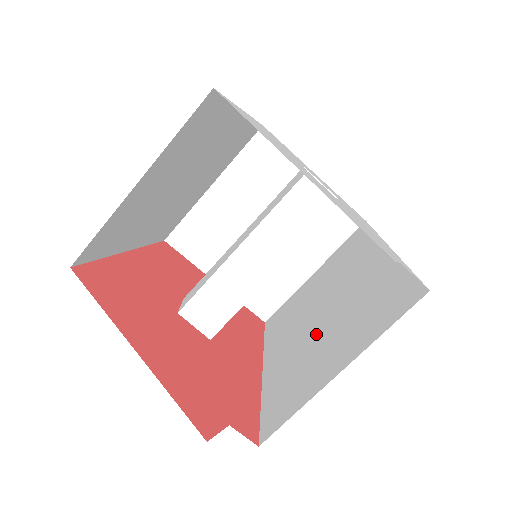
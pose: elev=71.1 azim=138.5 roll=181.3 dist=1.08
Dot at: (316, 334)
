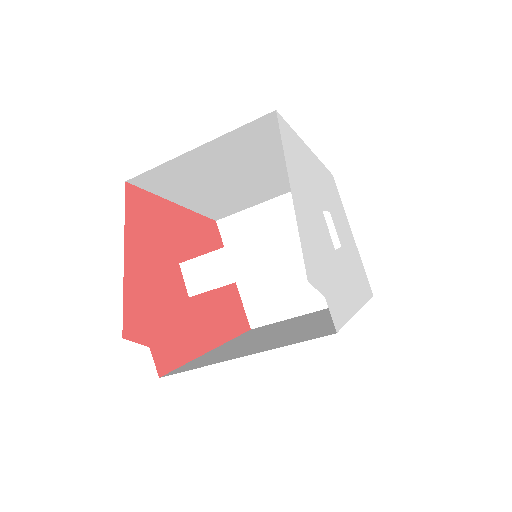
Dot at: (261, 339)
